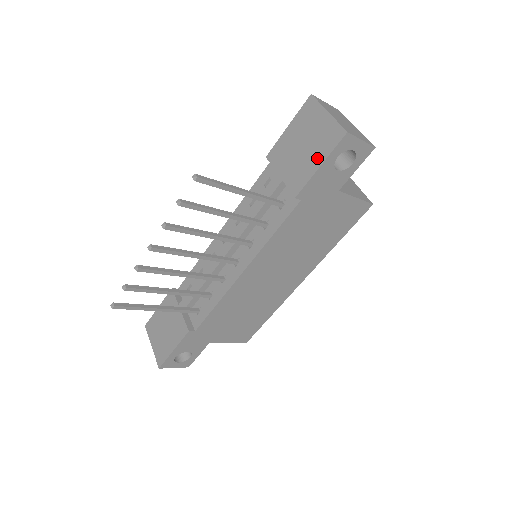
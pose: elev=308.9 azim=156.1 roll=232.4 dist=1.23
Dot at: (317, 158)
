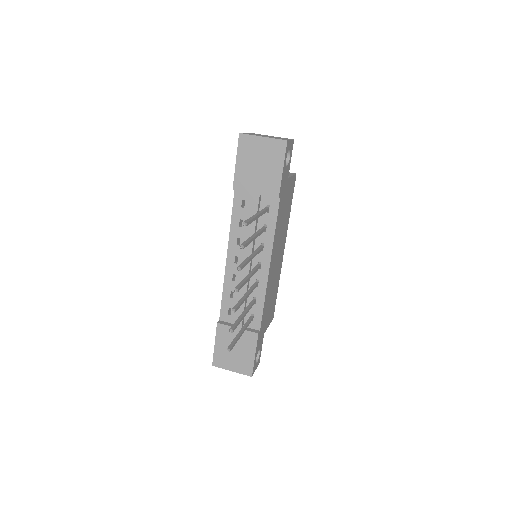
Dot at: (277, 167)
